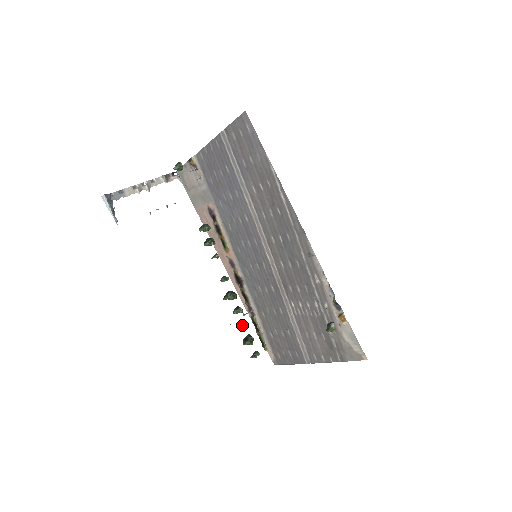
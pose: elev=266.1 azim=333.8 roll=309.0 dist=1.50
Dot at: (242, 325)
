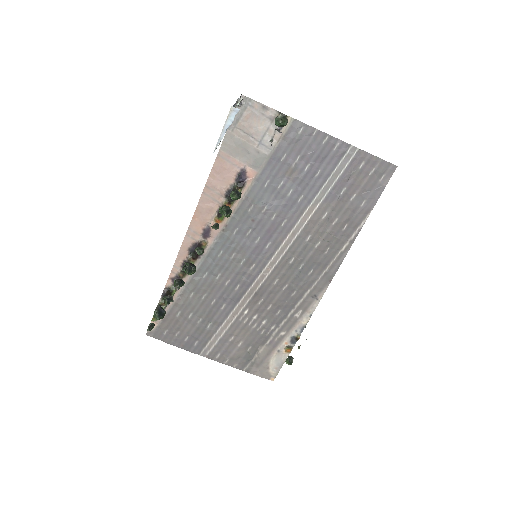
Dot at: (170, 299)
